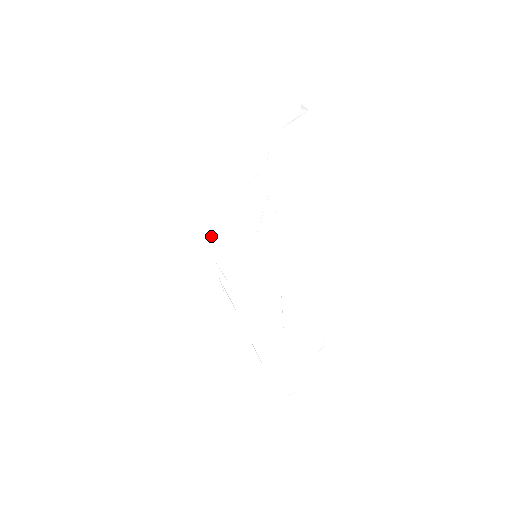
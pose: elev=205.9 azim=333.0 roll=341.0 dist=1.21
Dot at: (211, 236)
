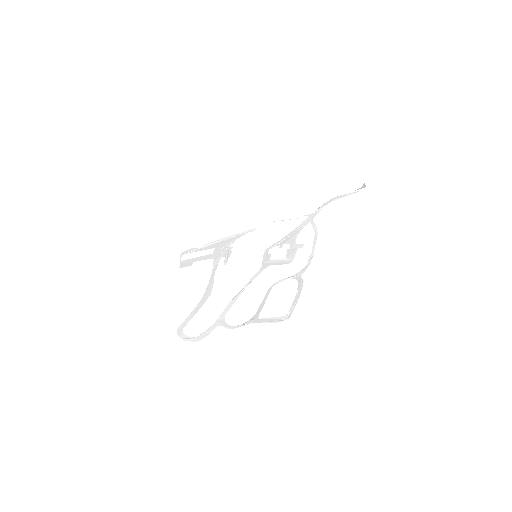
Dot at: (240, 236)
